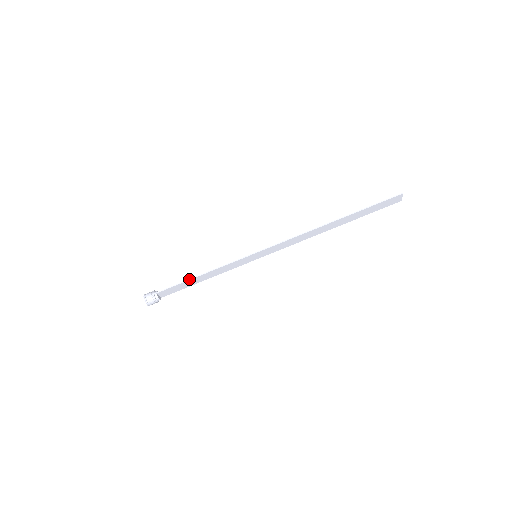
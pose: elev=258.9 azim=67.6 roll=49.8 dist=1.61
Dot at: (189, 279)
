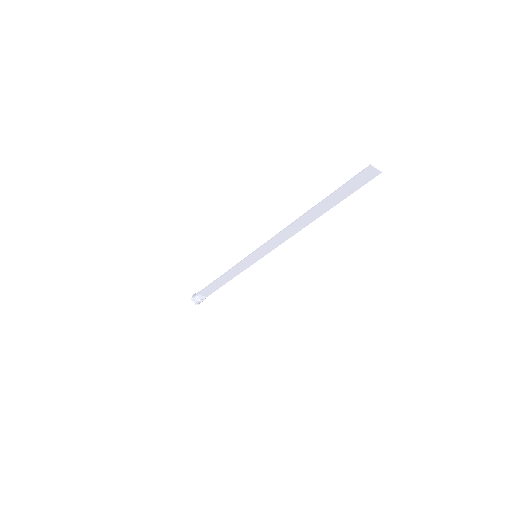
Dot at: (214, 281)
